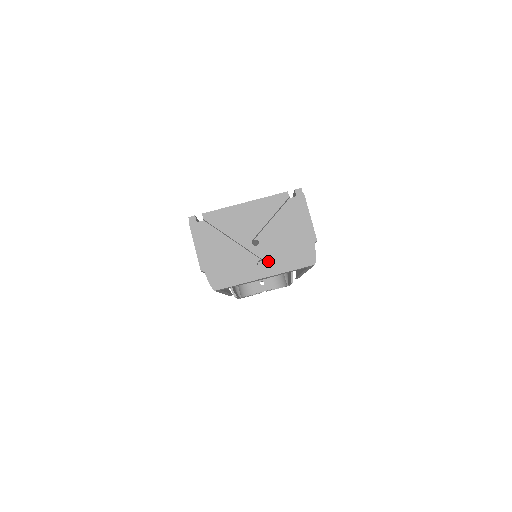
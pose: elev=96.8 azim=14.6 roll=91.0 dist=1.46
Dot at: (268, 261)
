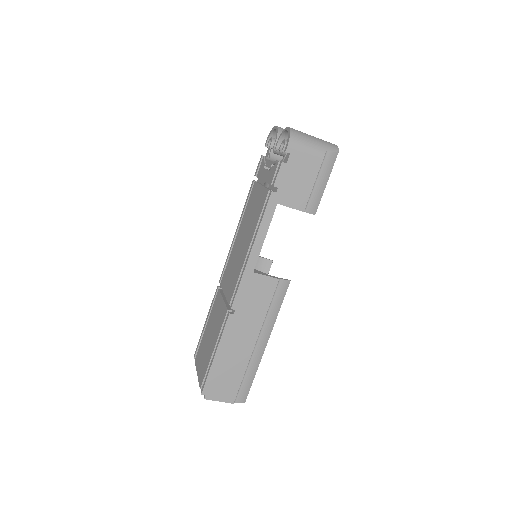
Dot at: occluded
